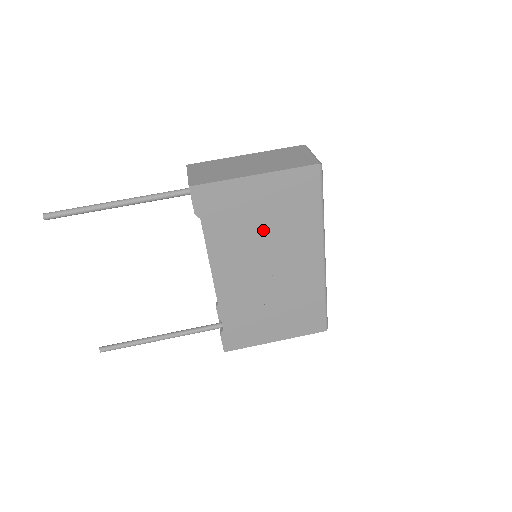
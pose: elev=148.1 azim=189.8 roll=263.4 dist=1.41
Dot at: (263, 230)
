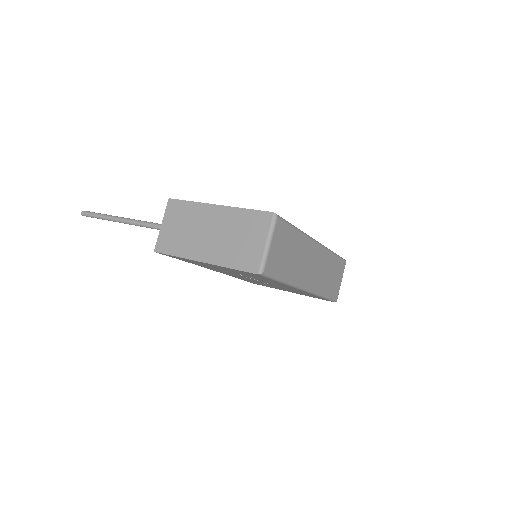
Dot at: (235, 273)
